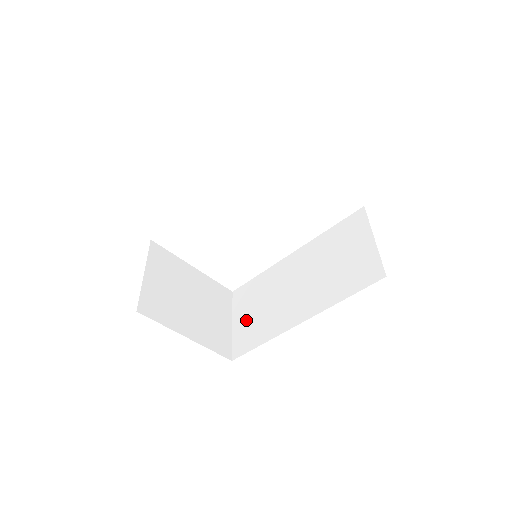
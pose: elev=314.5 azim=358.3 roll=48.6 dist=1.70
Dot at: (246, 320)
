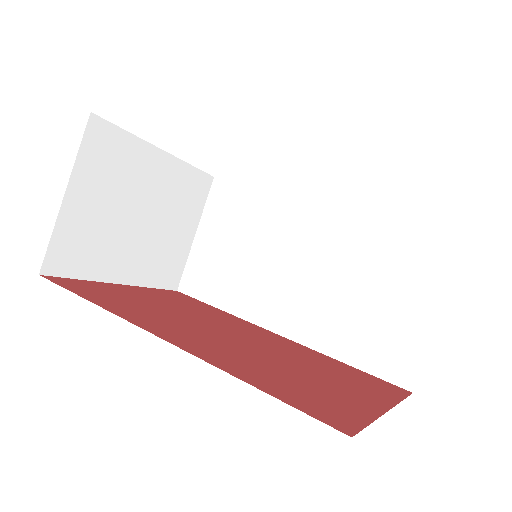
Dot at: (214, 249)
